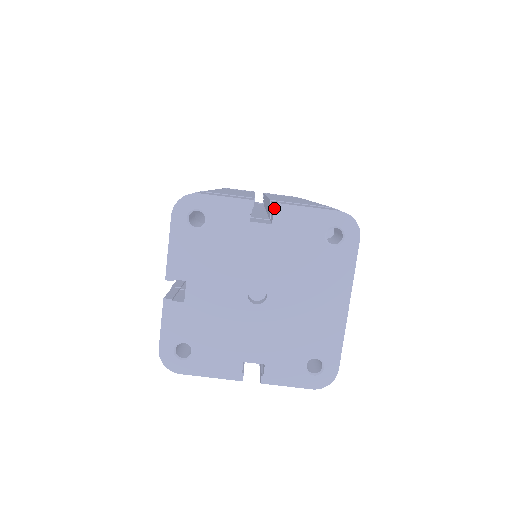
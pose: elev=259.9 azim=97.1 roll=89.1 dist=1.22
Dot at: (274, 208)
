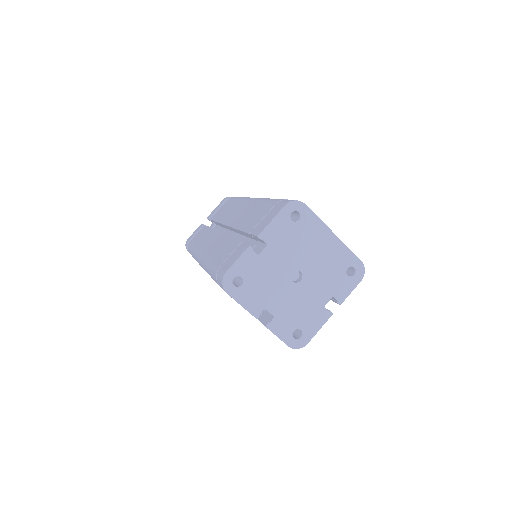
Dot at: (260, 238)
